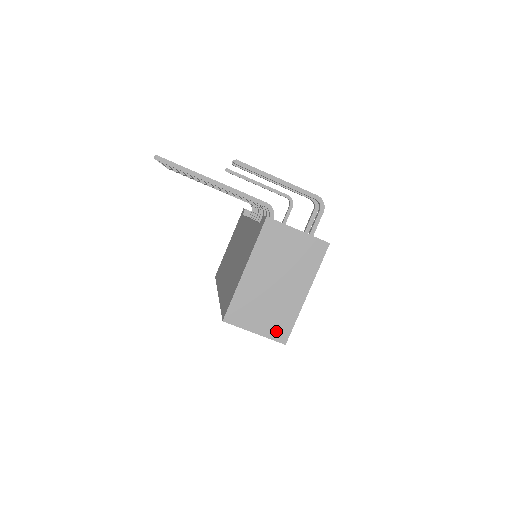
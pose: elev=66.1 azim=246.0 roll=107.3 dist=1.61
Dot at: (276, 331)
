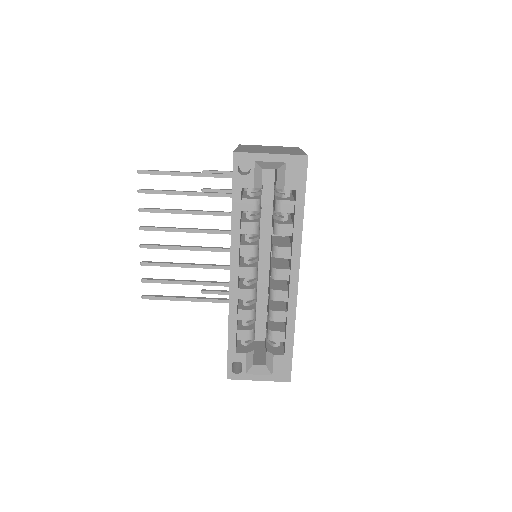
Dot at: occluded
